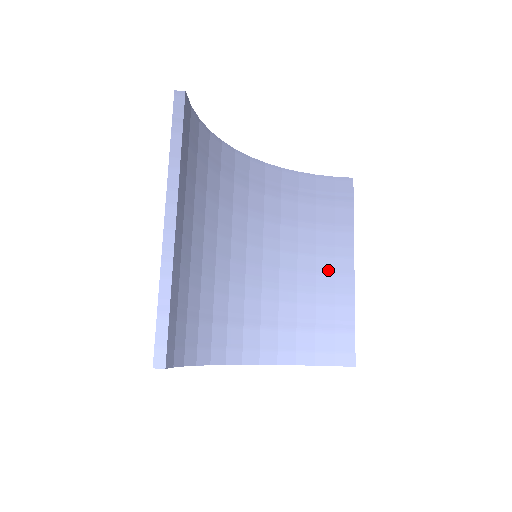
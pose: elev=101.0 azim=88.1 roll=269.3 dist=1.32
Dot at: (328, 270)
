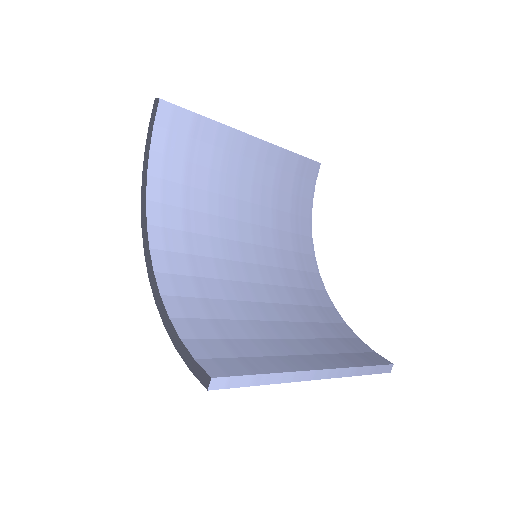
Dot at: (293, 349)
